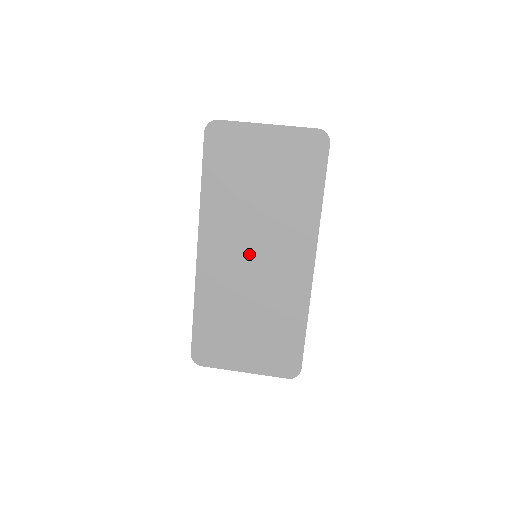
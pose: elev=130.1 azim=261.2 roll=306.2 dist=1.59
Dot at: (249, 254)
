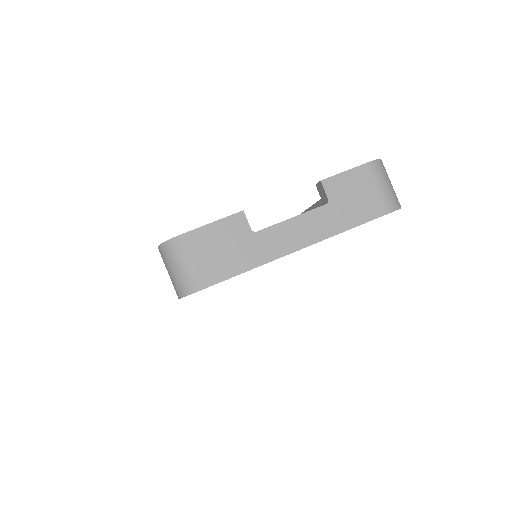
Dot at: occluded
